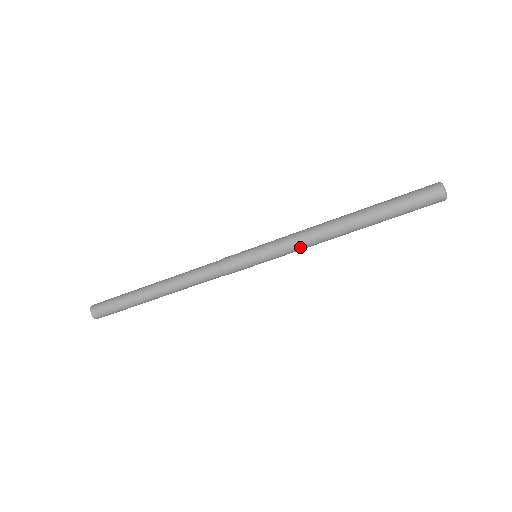
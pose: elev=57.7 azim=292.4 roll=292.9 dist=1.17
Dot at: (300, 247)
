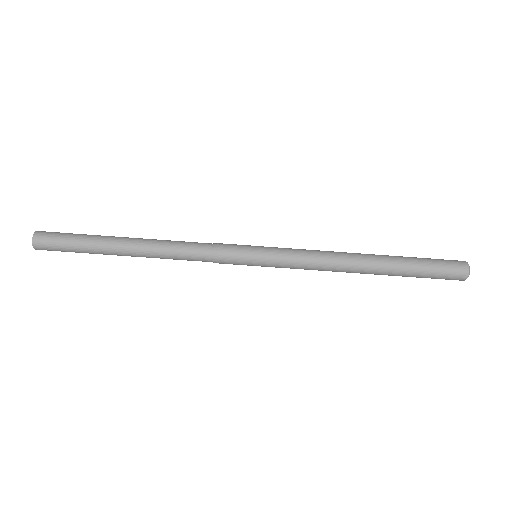
Dot at: (309, 263)
